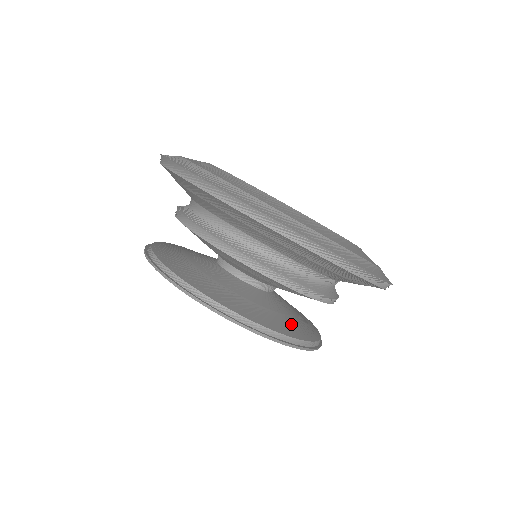
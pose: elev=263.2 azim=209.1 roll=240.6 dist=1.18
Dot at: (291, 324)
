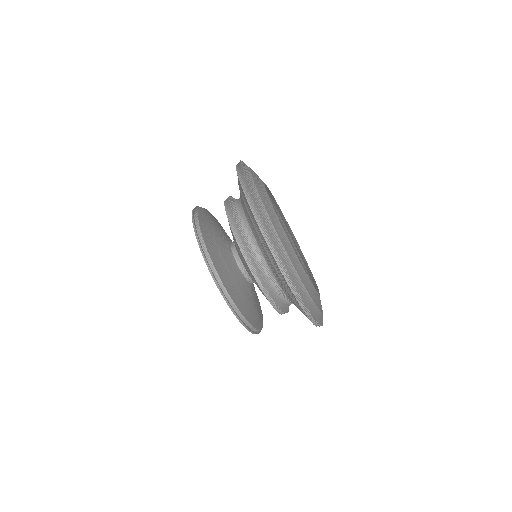
Dot at: (234, 289)
